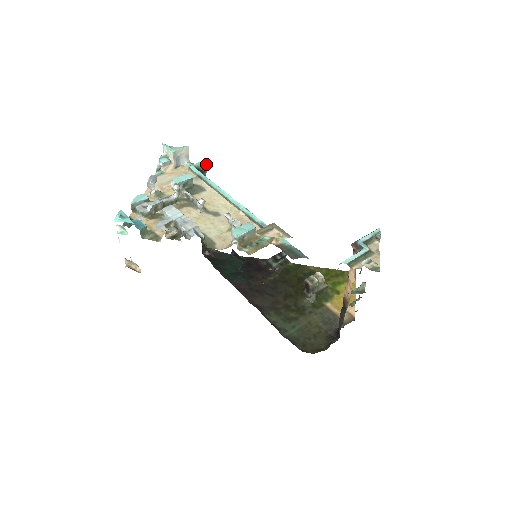
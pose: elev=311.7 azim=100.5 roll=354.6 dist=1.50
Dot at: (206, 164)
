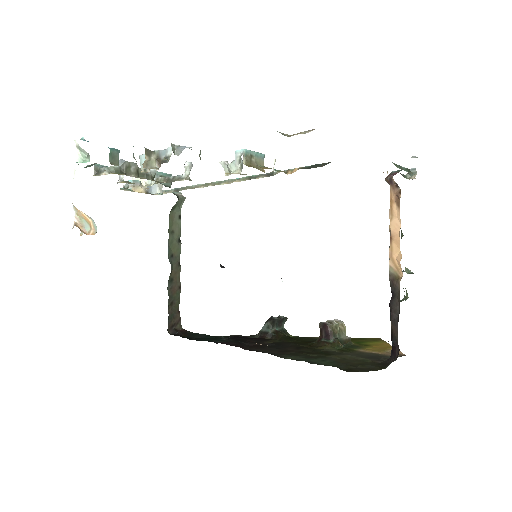
Dot at: (182, 195)
